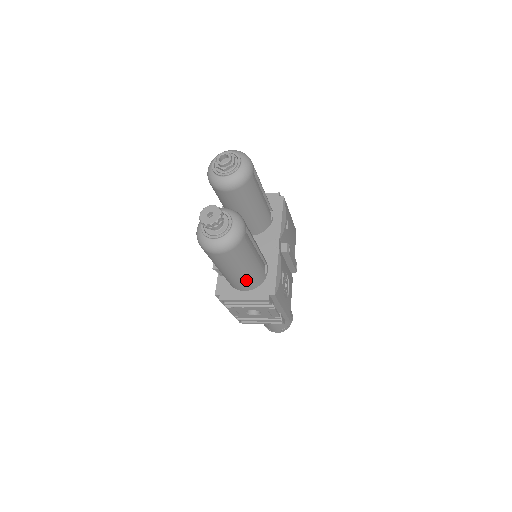
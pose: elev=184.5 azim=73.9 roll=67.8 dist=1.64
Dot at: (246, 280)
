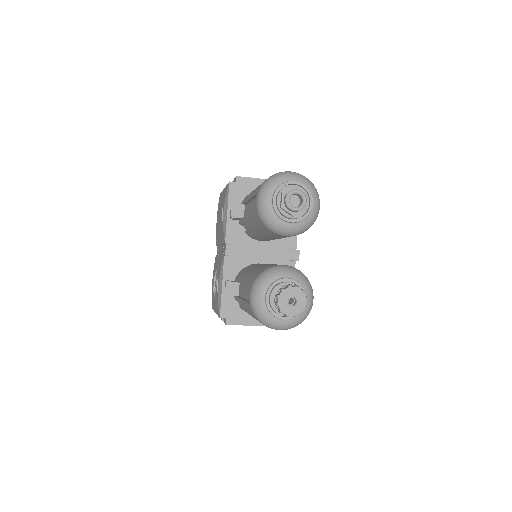
Dot at: occluded
